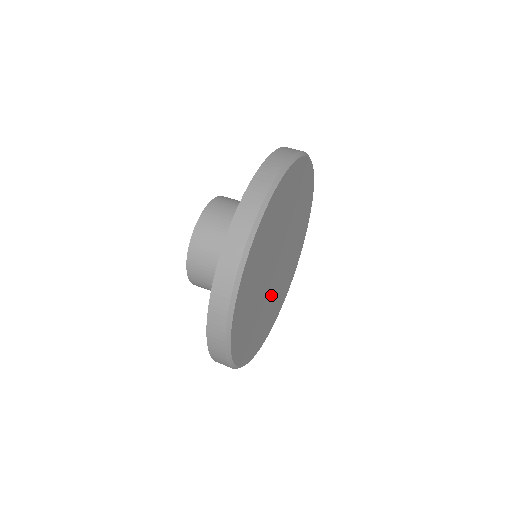
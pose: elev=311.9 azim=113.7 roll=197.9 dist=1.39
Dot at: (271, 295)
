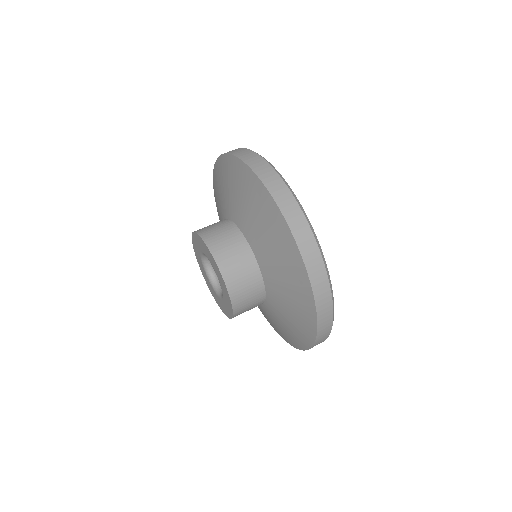
Dot at: occluded
